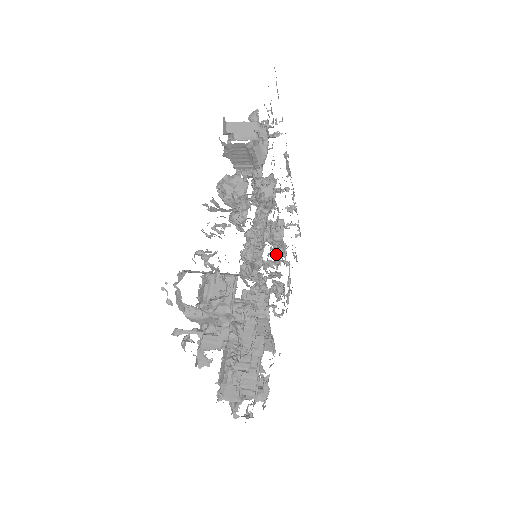
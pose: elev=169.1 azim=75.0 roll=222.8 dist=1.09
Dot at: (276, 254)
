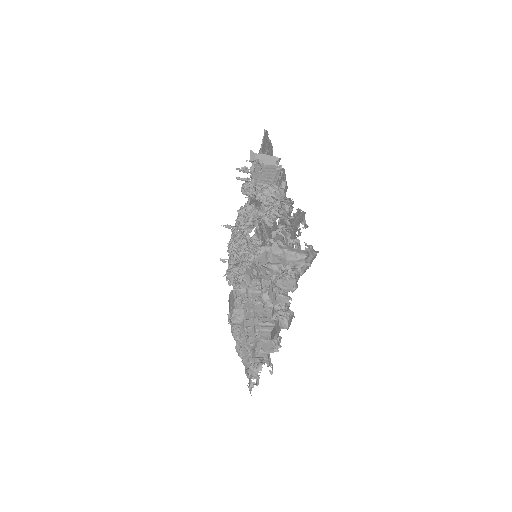
Dot at: occluded
